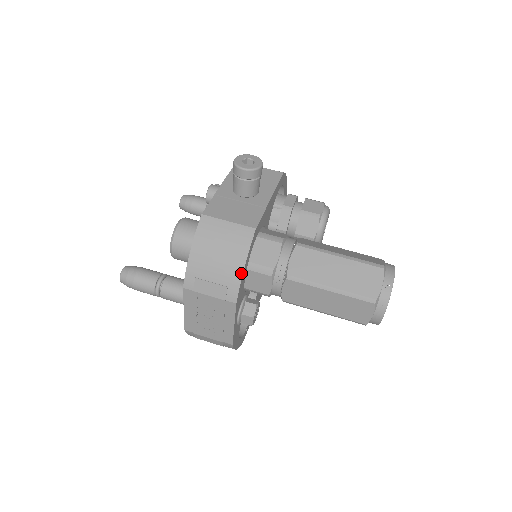
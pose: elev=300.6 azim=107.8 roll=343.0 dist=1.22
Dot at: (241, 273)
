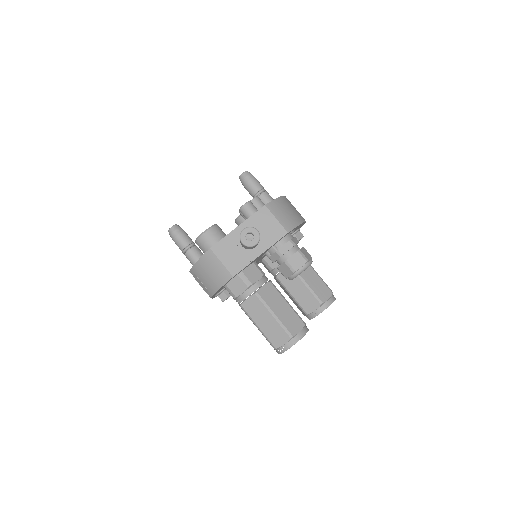
Dot at: (216, 291)
